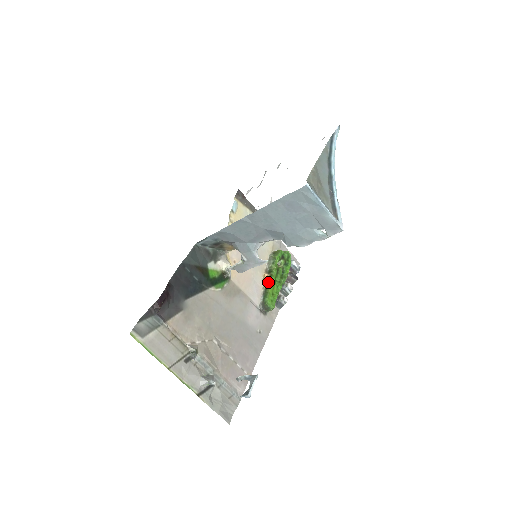
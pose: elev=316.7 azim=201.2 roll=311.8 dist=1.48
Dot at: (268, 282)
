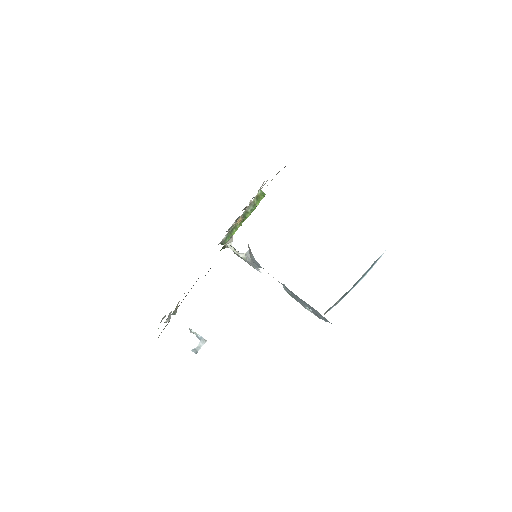
Dot at: (238, 226)
